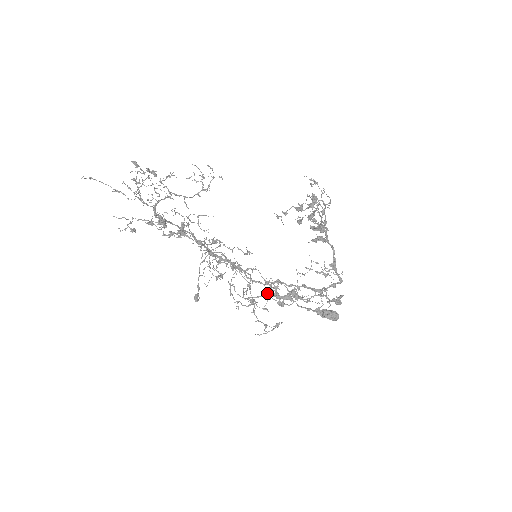
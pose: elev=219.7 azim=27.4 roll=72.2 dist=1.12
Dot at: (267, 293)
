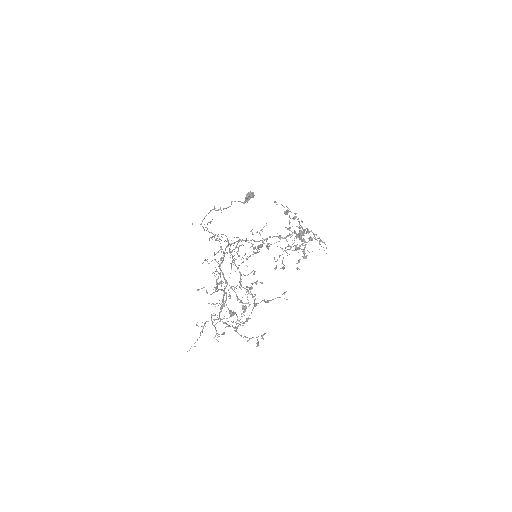
Dot at: (237, 237)
